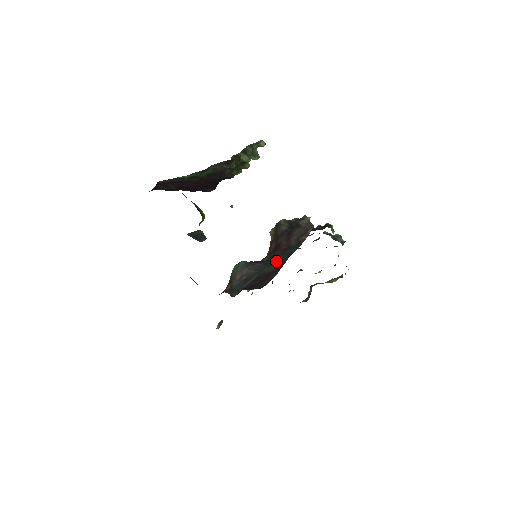
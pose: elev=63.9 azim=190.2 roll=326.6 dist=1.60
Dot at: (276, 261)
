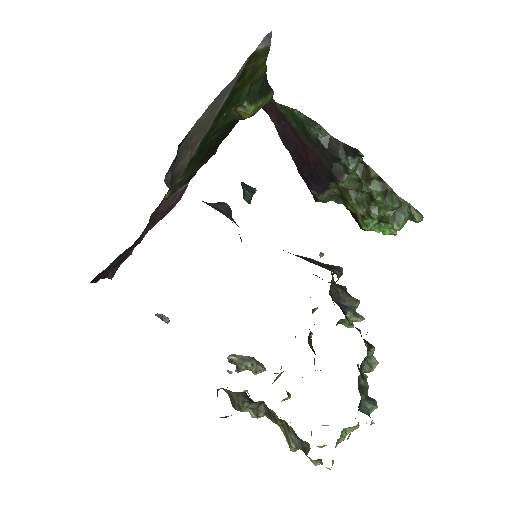
Dot at: occluded
